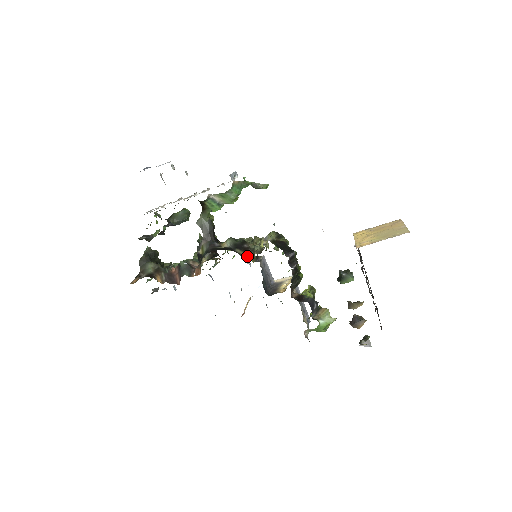
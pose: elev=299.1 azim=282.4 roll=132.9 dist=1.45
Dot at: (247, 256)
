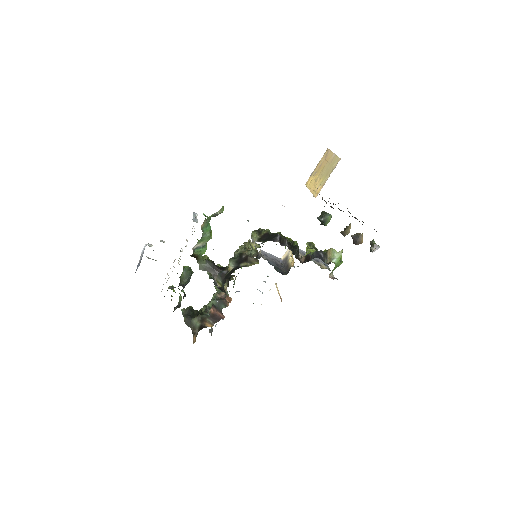
Dot at: (251, 263)
